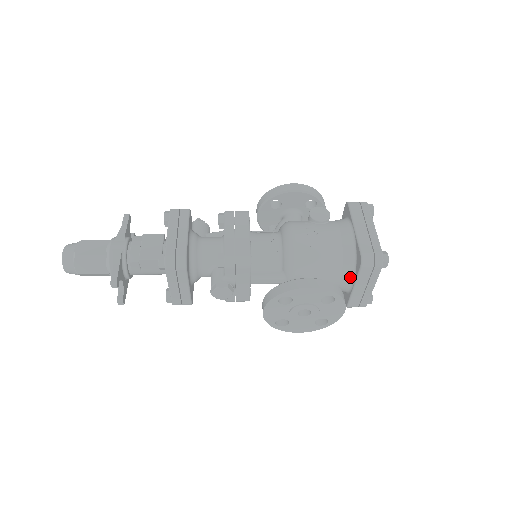
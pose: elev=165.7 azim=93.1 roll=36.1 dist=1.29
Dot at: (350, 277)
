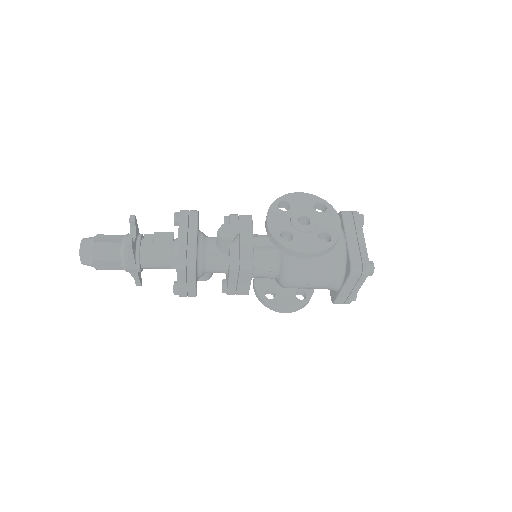
Dot at: occluded
